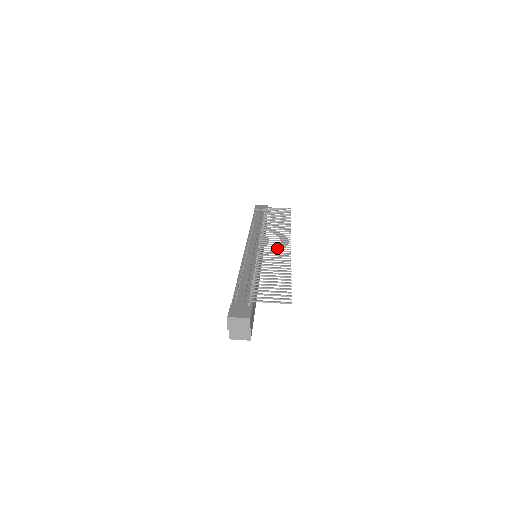
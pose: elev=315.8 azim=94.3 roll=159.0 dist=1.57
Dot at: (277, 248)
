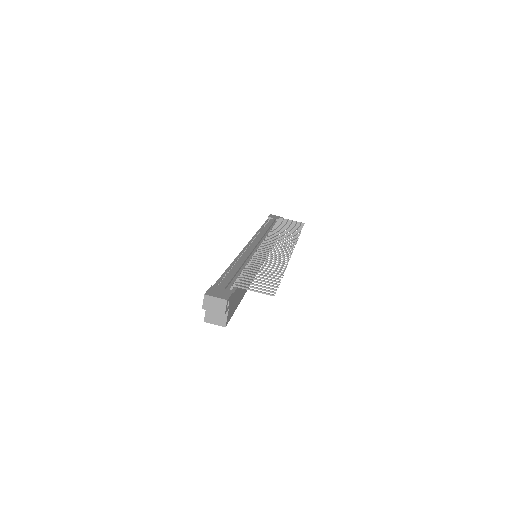
Dot at: (278, 250)
